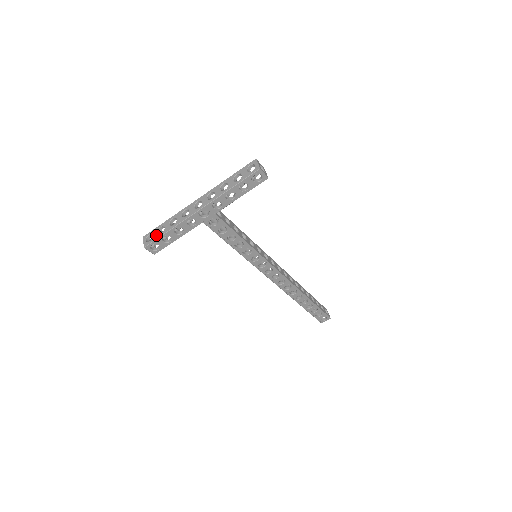
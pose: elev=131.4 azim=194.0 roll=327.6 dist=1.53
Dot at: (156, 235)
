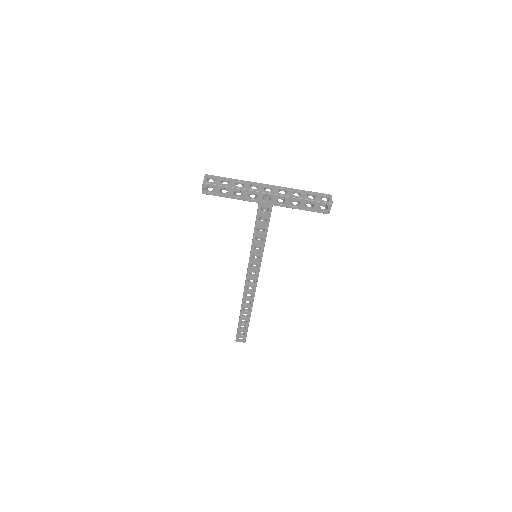
Dot at: (219, 182)
